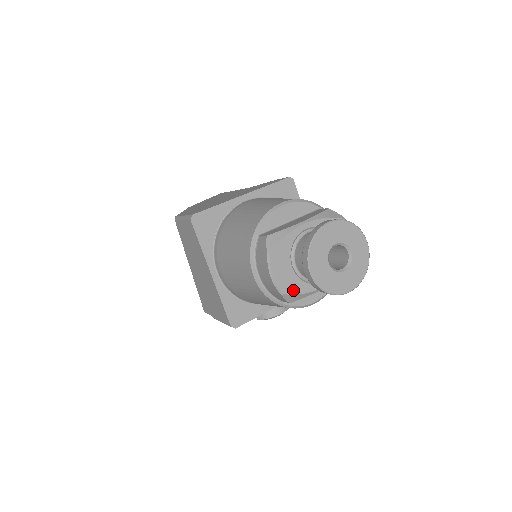
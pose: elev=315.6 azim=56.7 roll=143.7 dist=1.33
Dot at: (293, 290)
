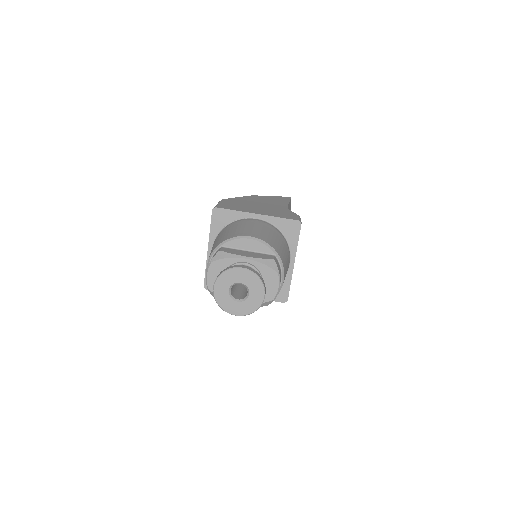
Dot at: occluded
